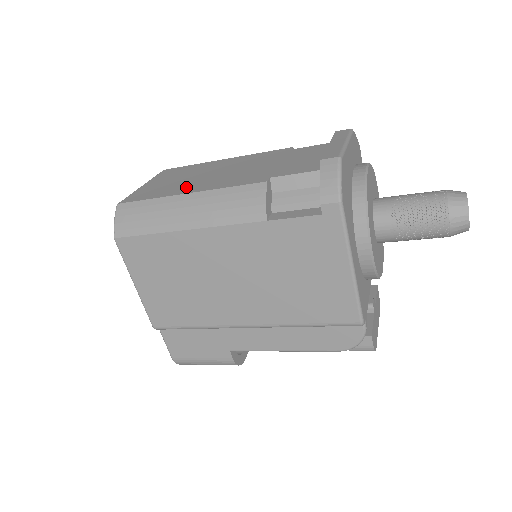
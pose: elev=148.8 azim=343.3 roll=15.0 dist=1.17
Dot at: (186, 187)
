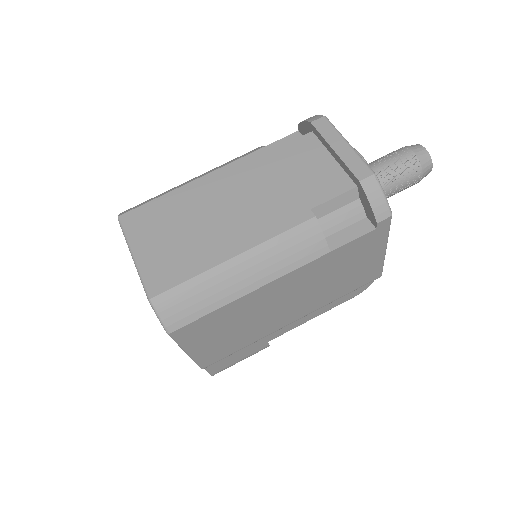
Dot at: (216, 246)
